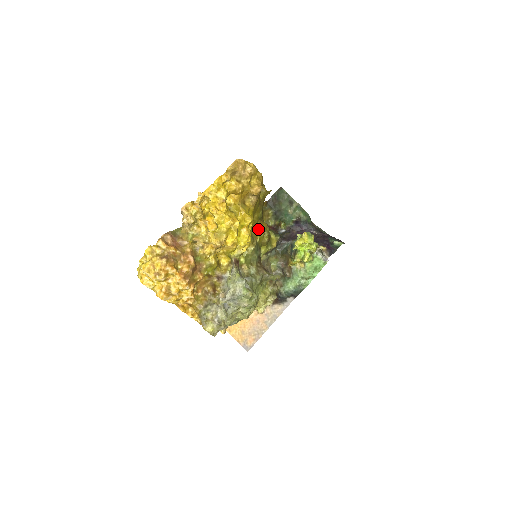
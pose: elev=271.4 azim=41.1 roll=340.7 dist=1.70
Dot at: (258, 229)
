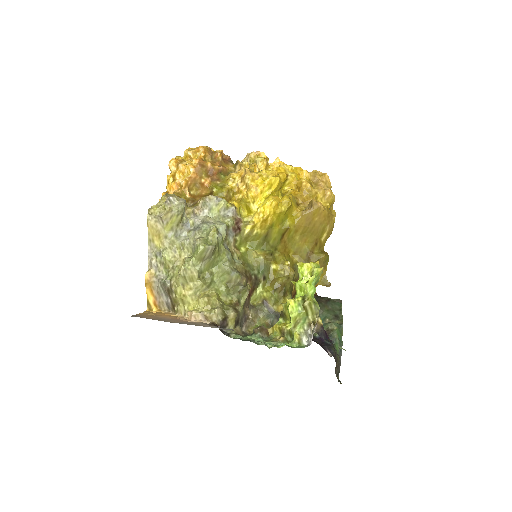
Dot at: (284, 259)
